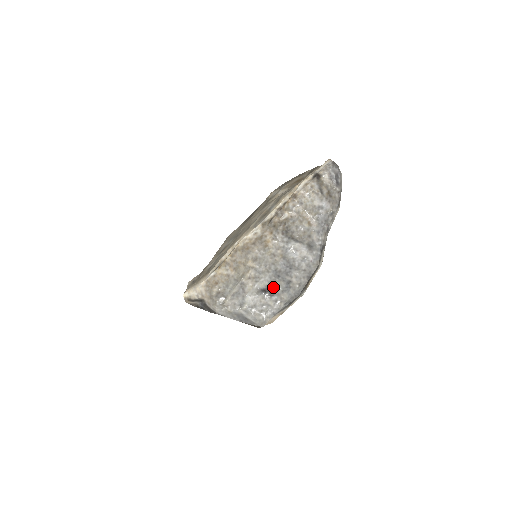
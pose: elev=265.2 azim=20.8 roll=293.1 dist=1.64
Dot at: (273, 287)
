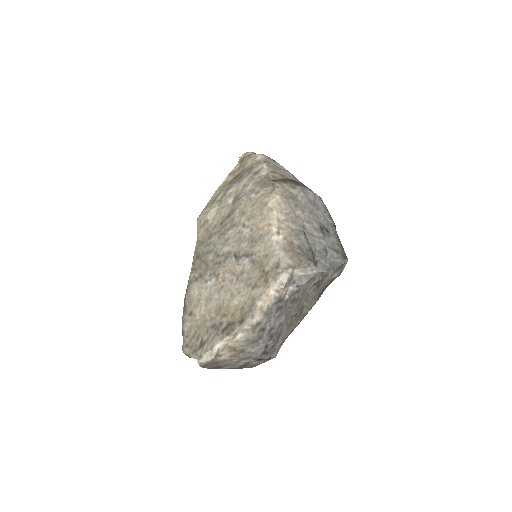
Dot at: (322, 224)
